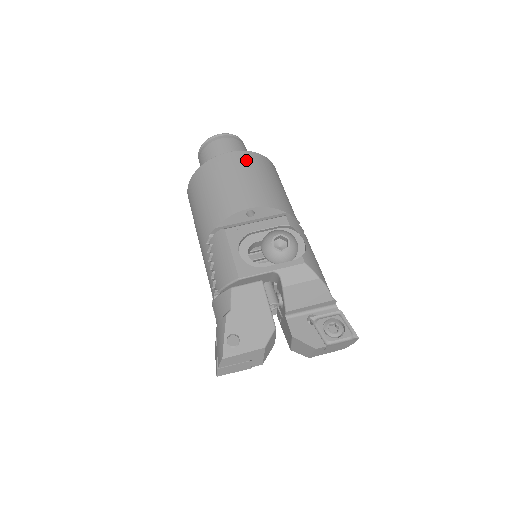
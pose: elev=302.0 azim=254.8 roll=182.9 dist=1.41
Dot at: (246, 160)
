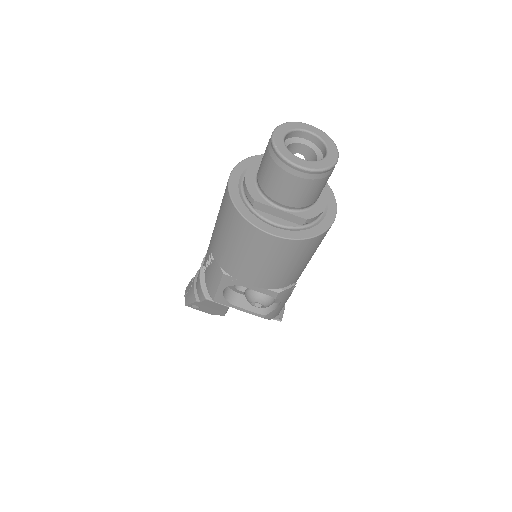
Dot at: (282, 250)
